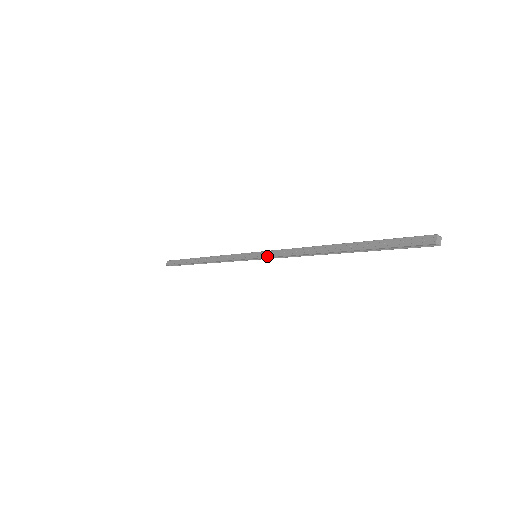
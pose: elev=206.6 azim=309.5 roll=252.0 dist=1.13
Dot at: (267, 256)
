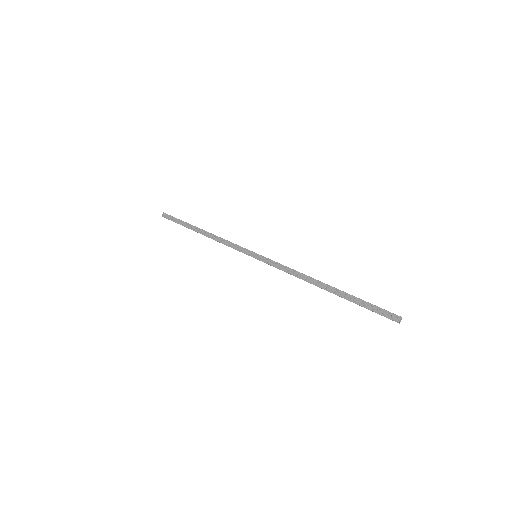
Dot at: (267, 263)
